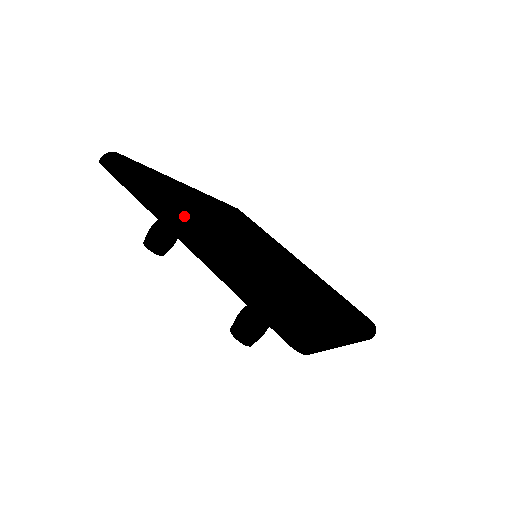
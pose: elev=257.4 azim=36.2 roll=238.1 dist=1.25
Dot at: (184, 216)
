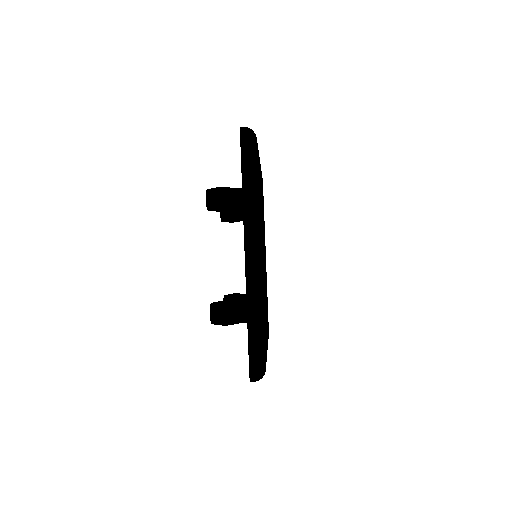
Dot at: (259, 236)
